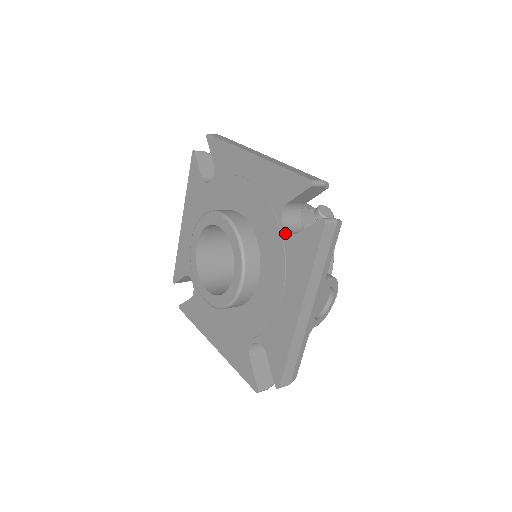
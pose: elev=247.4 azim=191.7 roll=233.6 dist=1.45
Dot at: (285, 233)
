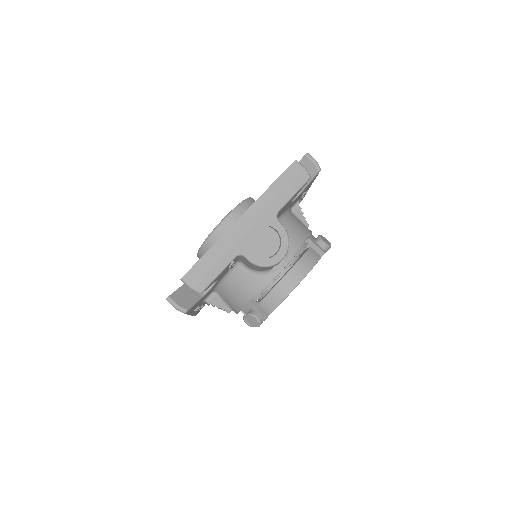
Dot at: occluded
